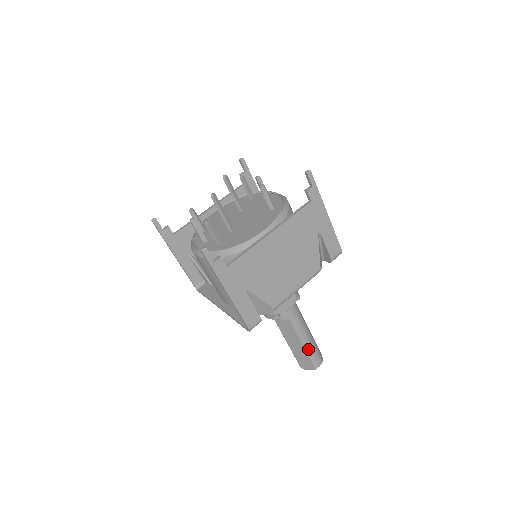
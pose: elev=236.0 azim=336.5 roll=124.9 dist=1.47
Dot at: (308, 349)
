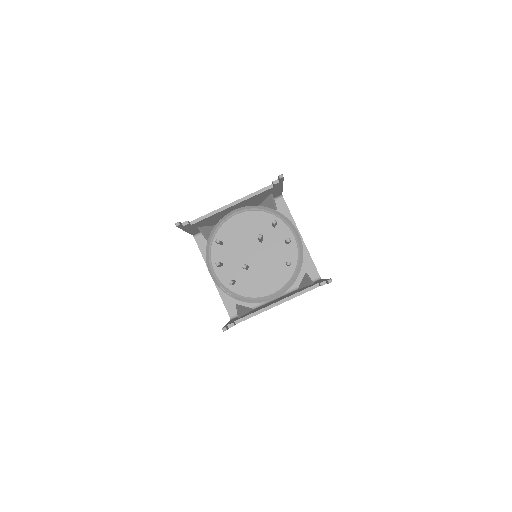
Dot at: occluded
